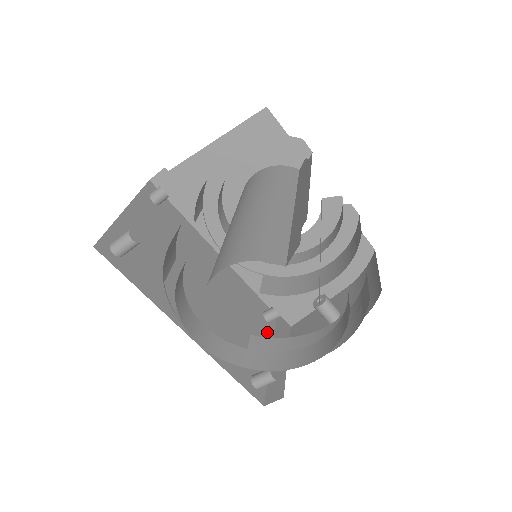
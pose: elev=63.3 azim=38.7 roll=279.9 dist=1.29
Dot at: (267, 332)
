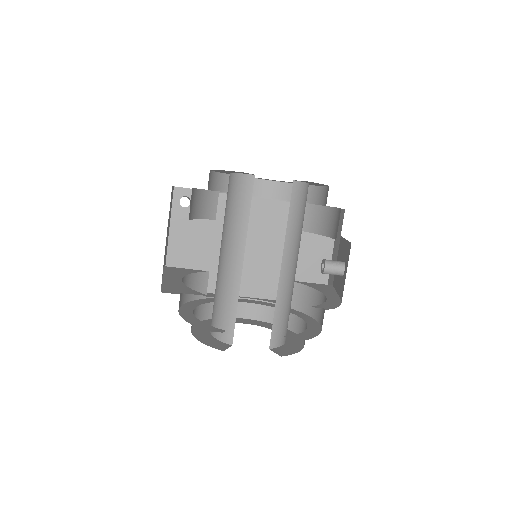
Dot at: (326, 237)
